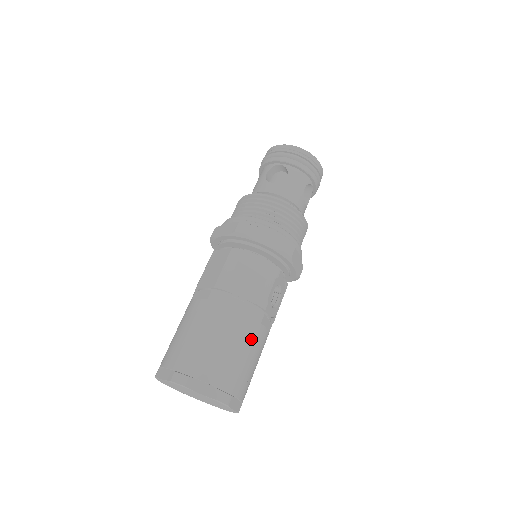
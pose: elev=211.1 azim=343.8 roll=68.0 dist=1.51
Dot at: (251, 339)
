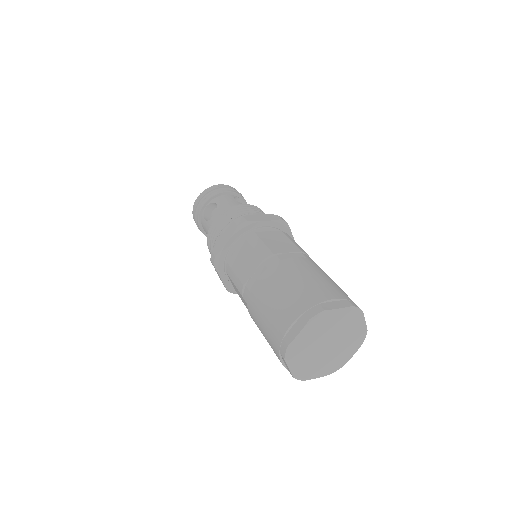
Dot at: occluded
